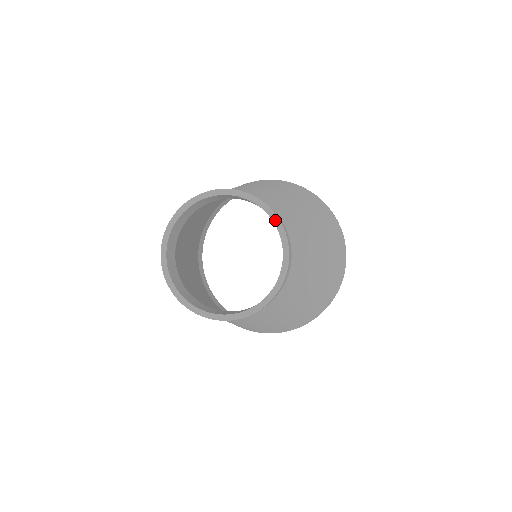
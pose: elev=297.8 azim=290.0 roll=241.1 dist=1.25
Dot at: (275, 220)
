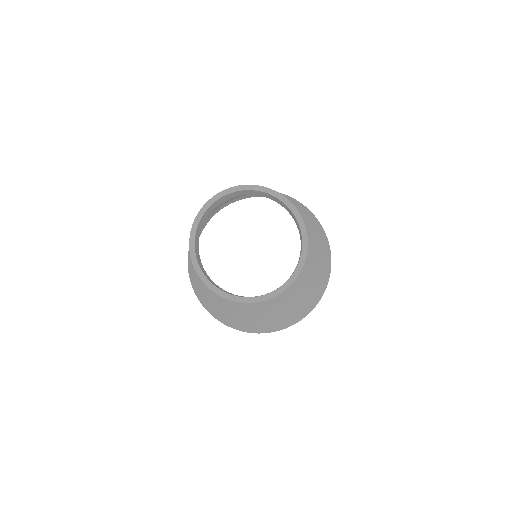
Dot at: (298, 218)
